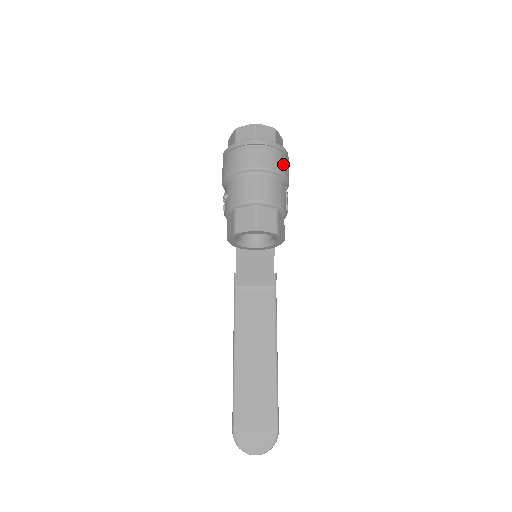
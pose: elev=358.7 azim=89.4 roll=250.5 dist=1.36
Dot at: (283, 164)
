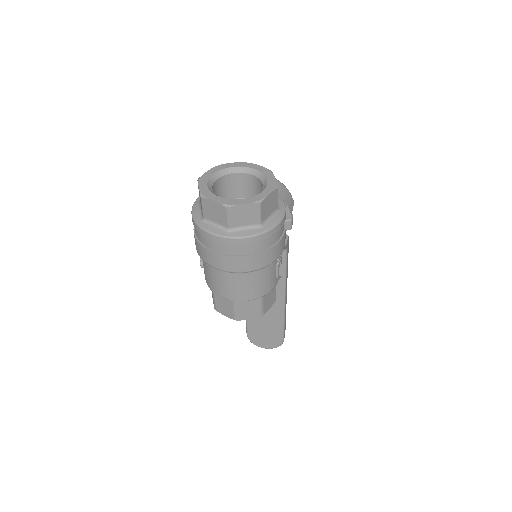
Dot at: (270, 252)
